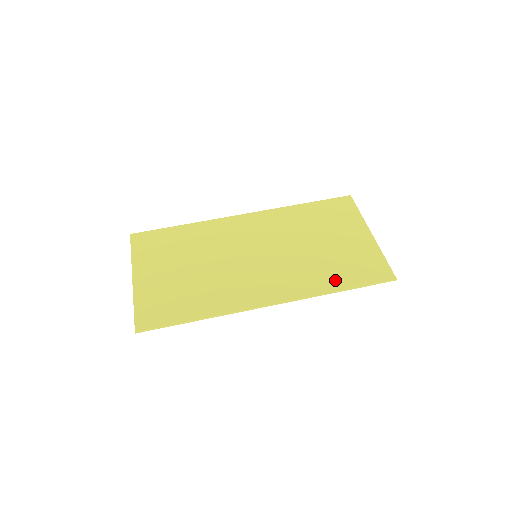
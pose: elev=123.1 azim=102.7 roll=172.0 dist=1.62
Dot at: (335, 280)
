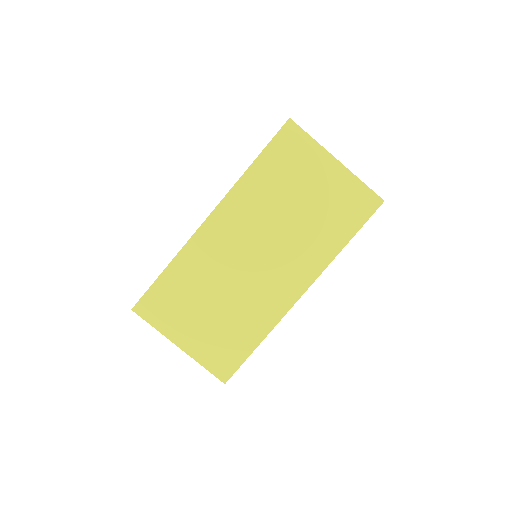
Dot at: (337, 237)
